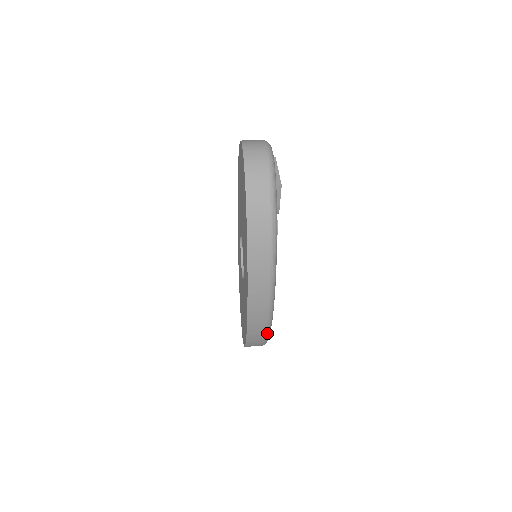
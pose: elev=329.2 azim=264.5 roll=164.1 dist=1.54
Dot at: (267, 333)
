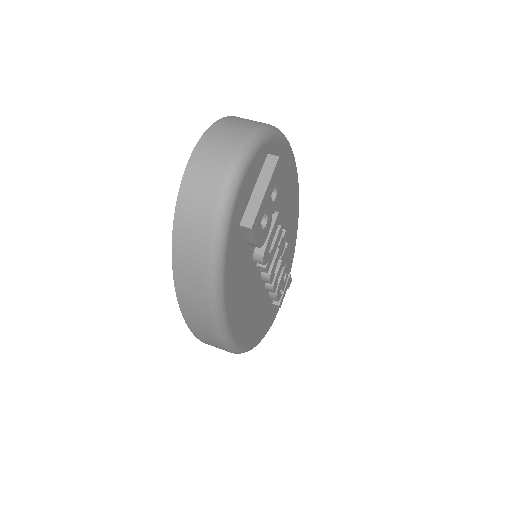
Dot at: occluded
